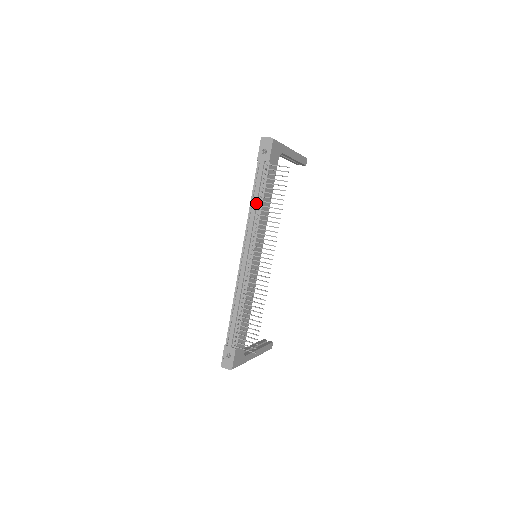
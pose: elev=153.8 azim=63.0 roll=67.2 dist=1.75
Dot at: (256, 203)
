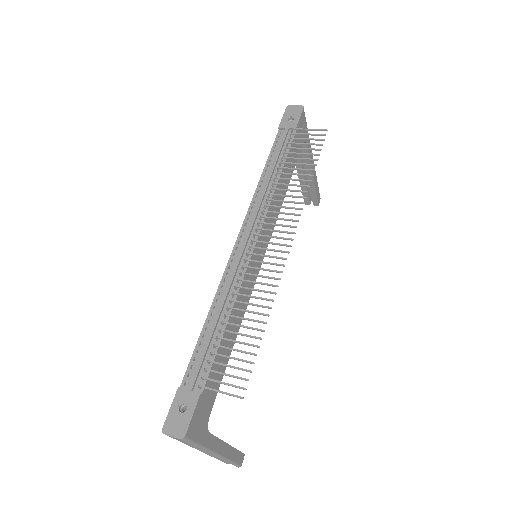
Dot at: (271, 172)
